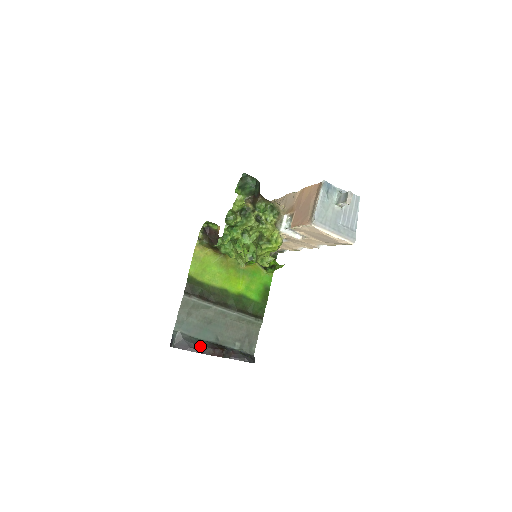
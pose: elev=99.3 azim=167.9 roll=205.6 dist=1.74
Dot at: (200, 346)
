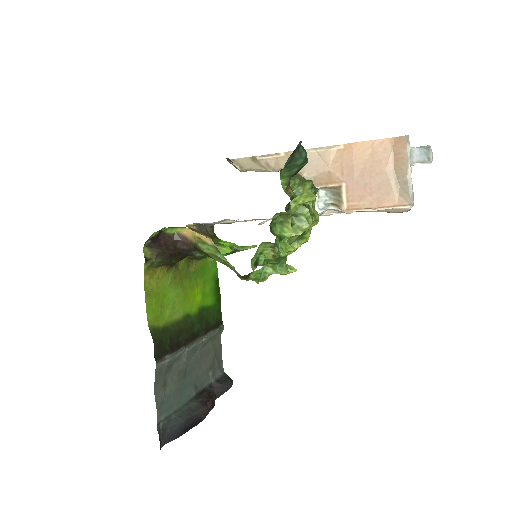
Dot at: (193, 416)
